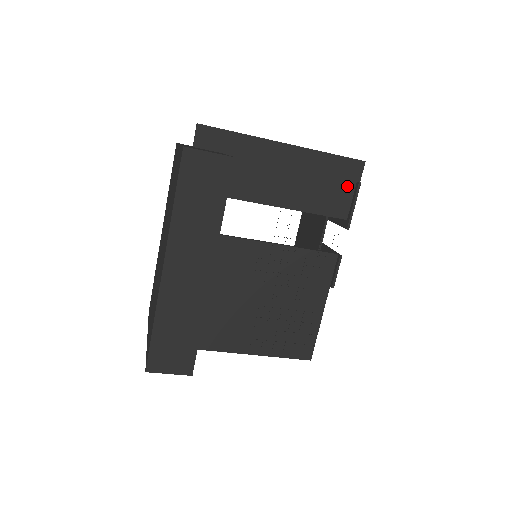
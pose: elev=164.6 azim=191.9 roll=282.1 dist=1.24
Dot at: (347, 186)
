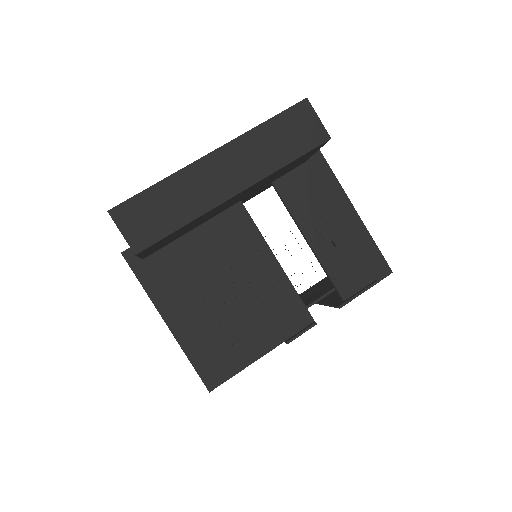
Dot at: (366, 276)
